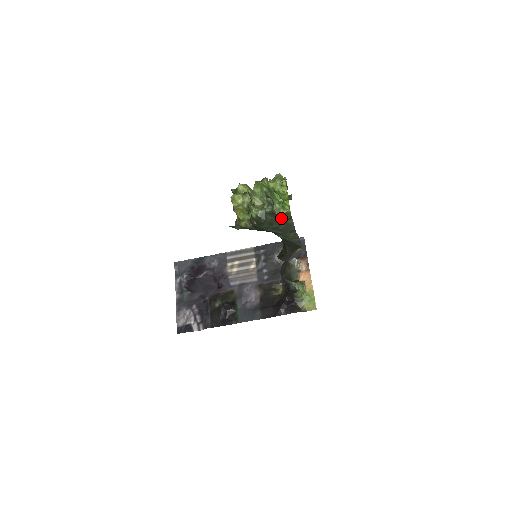
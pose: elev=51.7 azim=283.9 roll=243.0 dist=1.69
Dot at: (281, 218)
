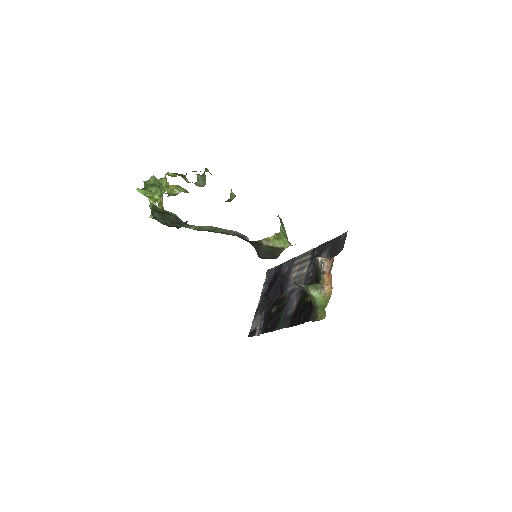
Dot at: (159, 212)
